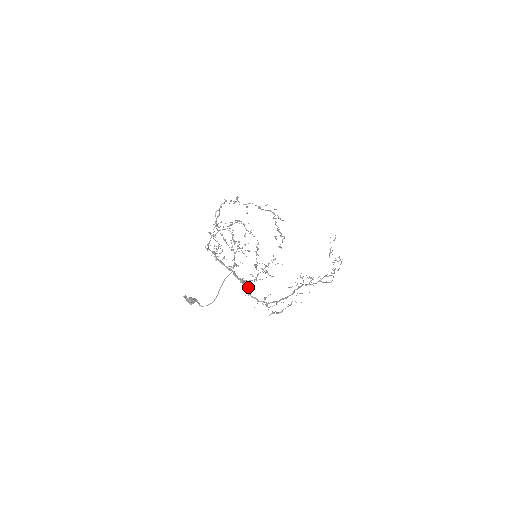
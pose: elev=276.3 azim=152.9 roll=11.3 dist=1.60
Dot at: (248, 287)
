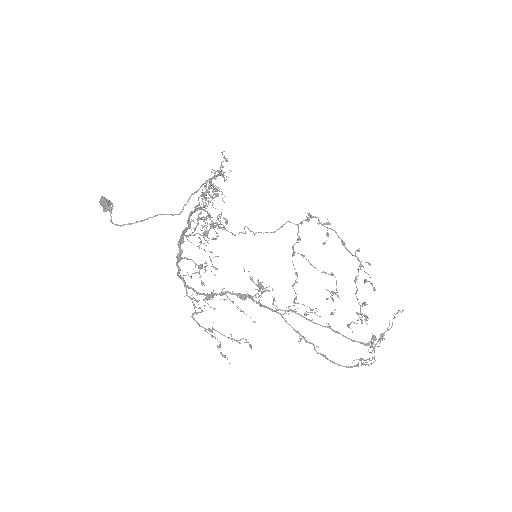
Dot at: occluded
